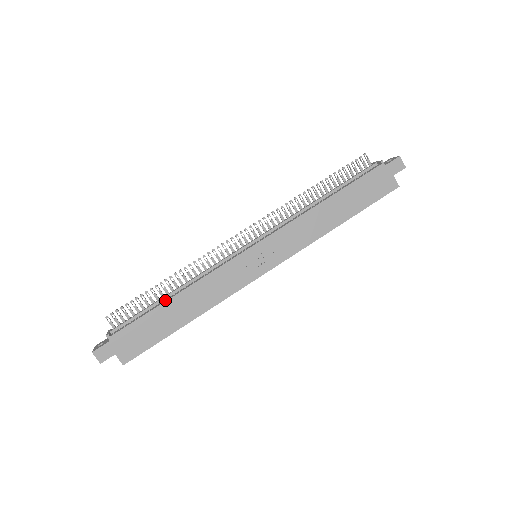
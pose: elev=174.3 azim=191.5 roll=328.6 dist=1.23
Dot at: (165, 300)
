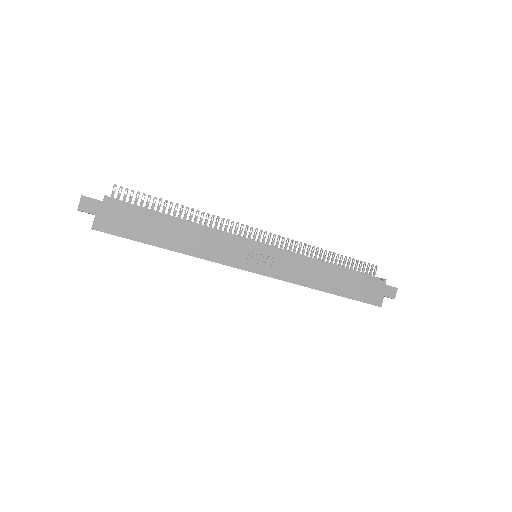
Dot at: (171, 217)
